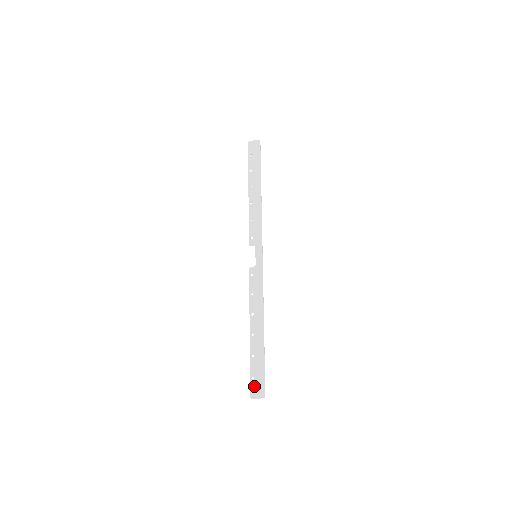
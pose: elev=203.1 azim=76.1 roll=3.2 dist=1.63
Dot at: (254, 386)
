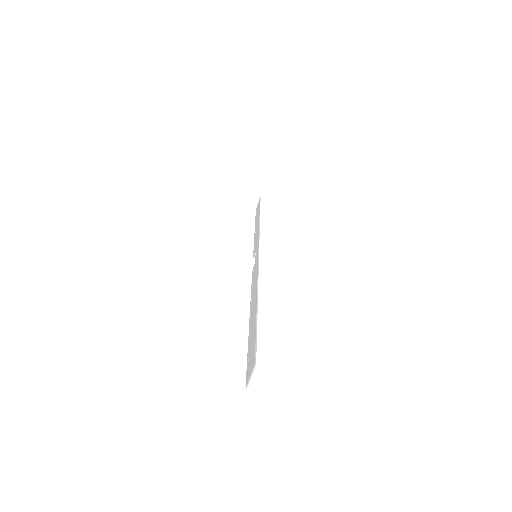
Dot at: (248, 367)
